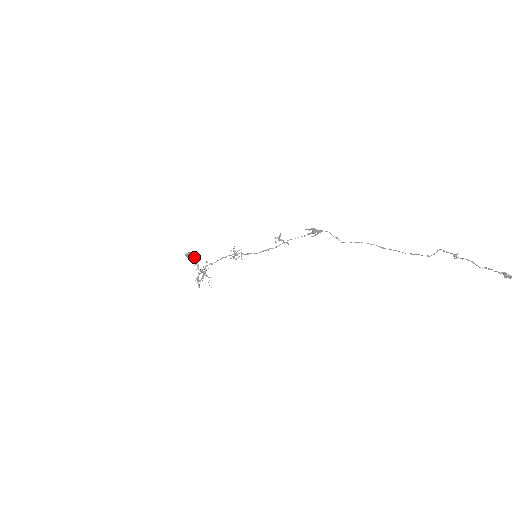
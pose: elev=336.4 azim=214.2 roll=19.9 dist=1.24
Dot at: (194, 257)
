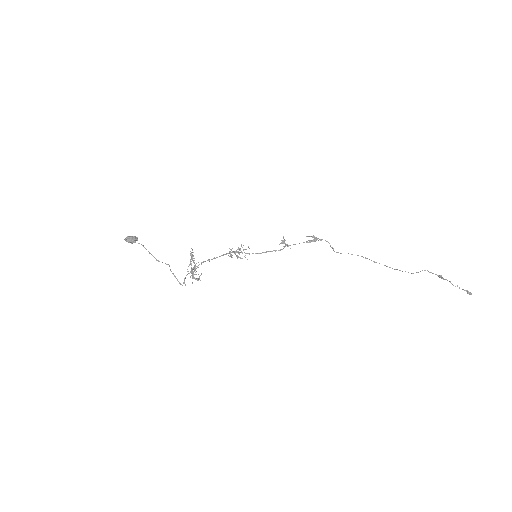
Dot at: occluded
